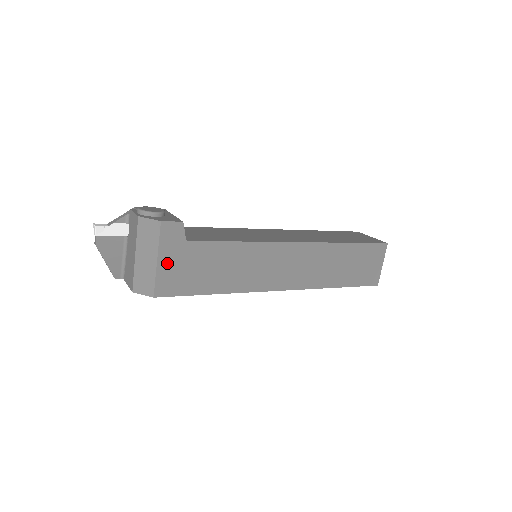
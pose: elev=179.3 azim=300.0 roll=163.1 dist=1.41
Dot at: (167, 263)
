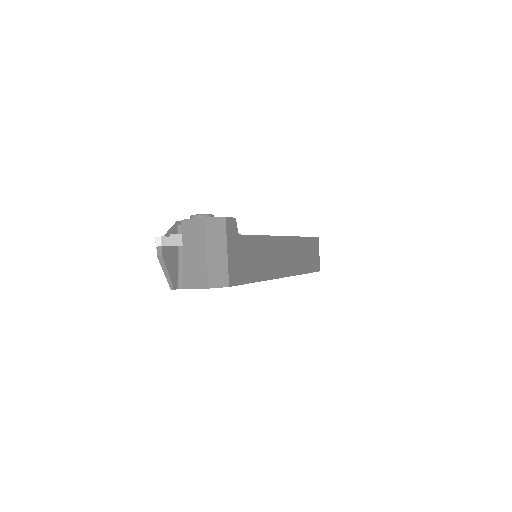
Dot at: (232, 254)
